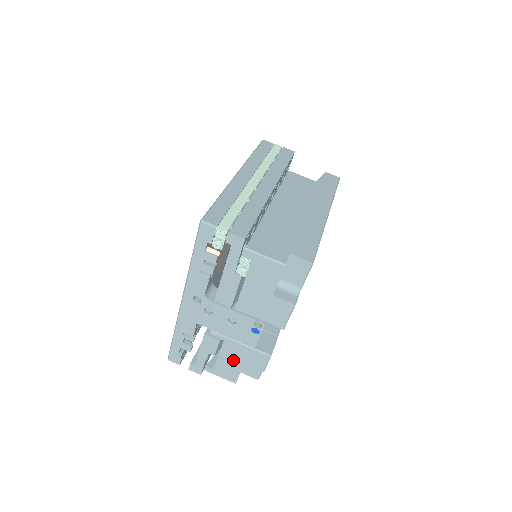
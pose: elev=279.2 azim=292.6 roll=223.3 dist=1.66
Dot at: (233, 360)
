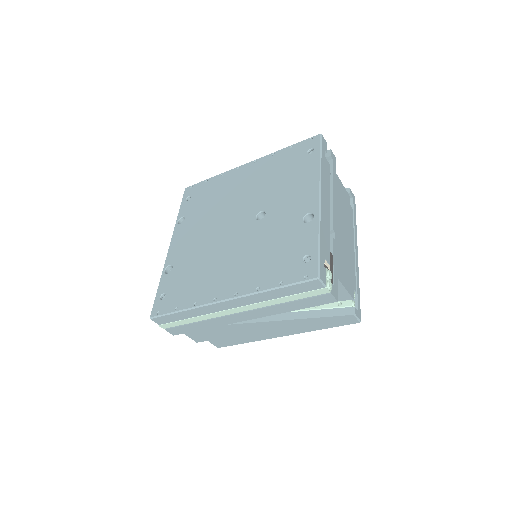
Dot at: occluded
